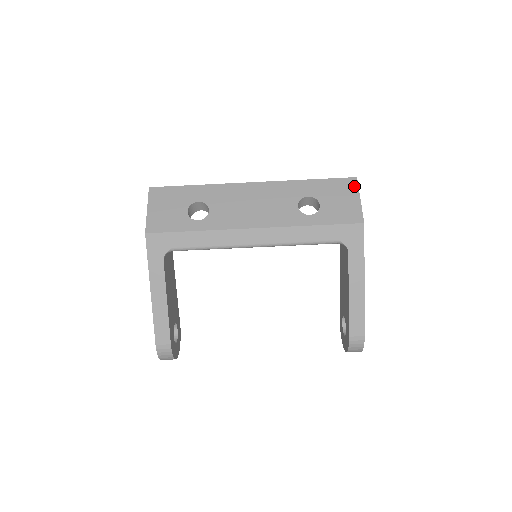
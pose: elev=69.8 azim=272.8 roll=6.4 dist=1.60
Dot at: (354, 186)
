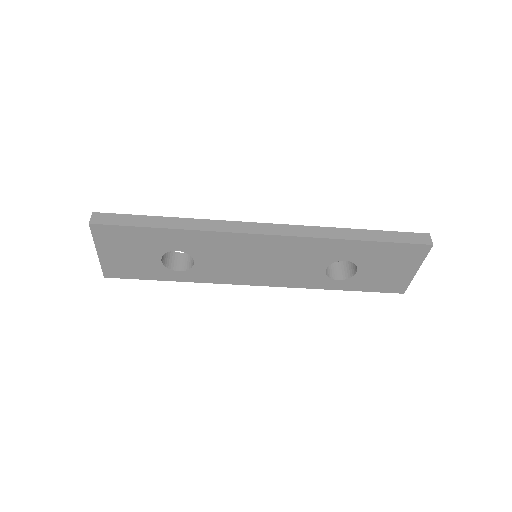
Dot at: (420, 256)
